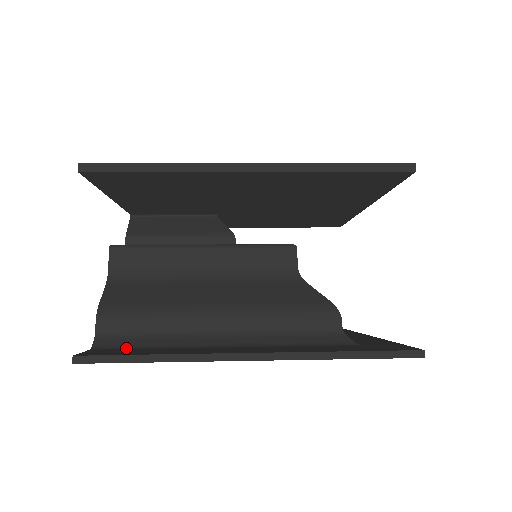
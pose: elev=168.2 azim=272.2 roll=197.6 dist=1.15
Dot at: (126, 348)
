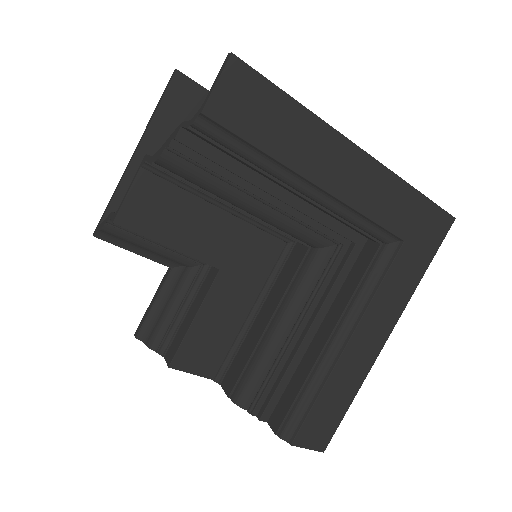
Dot at: (237, 127)
